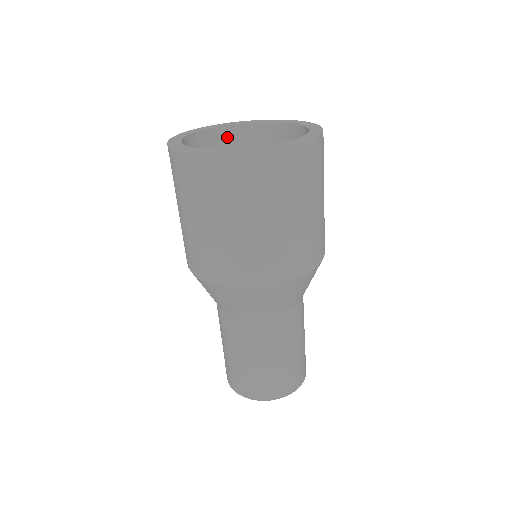
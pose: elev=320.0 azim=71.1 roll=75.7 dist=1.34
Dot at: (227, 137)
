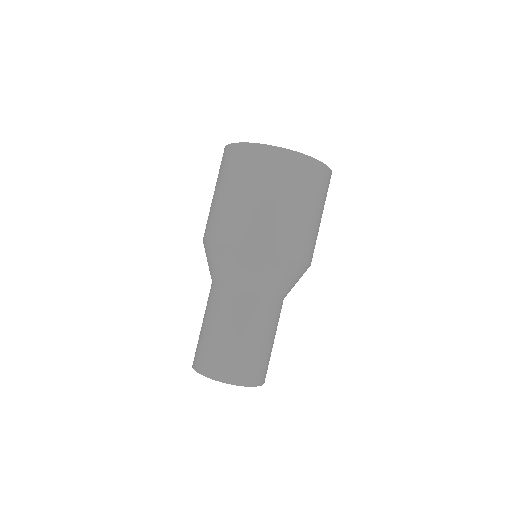
Dot at: occluded
